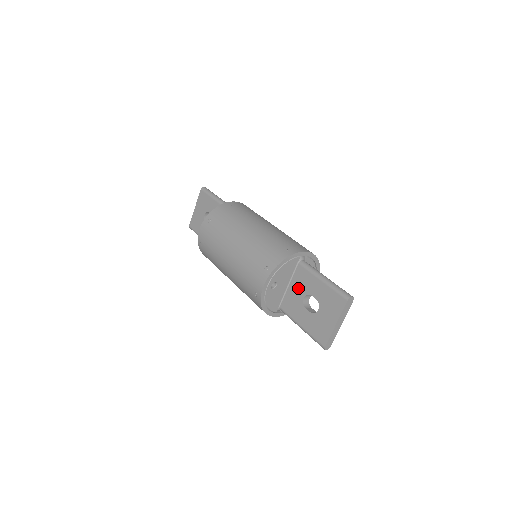
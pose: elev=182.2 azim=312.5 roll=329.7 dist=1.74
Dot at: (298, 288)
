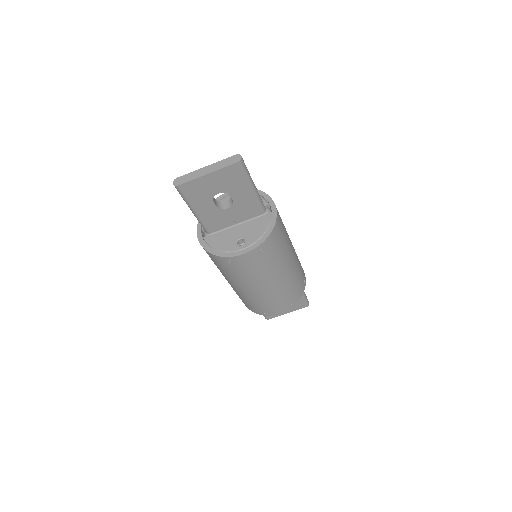
Dot at: occluded
